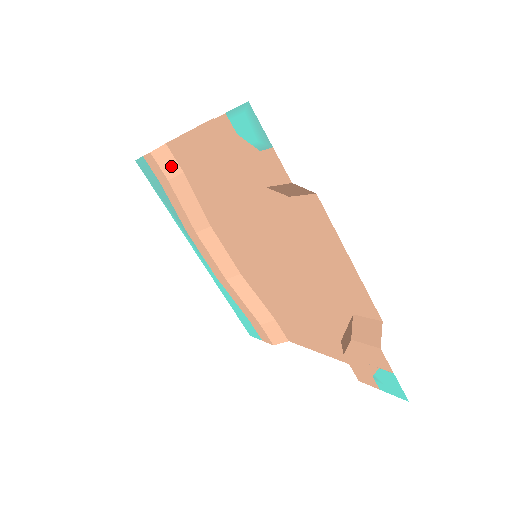
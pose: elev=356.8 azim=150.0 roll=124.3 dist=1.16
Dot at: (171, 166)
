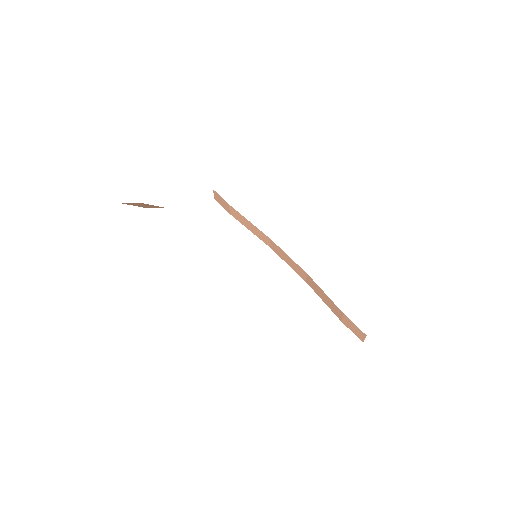
Dot at: (224, 203)
